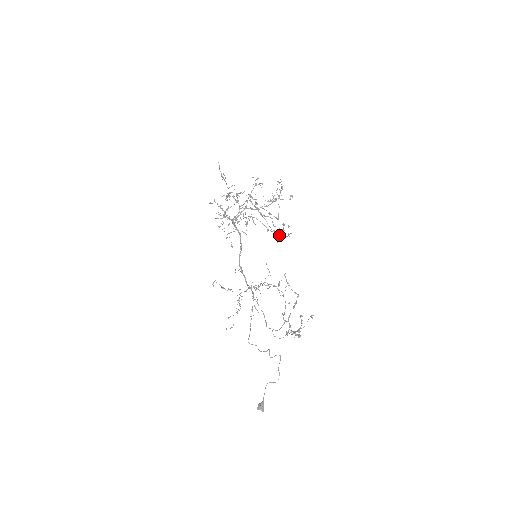
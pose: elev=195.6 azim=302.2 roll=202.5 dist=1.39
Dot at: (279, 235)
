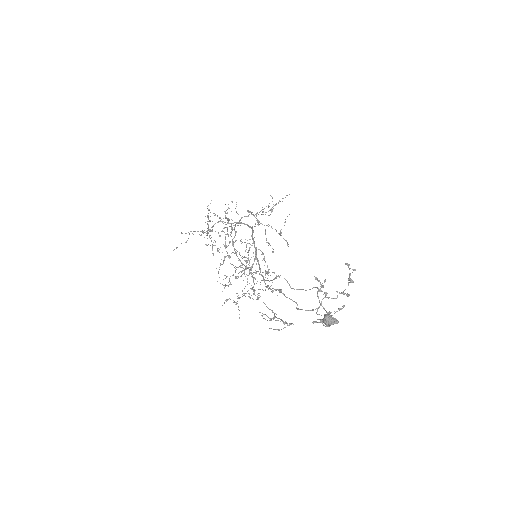
Dot at: (269, 269)
